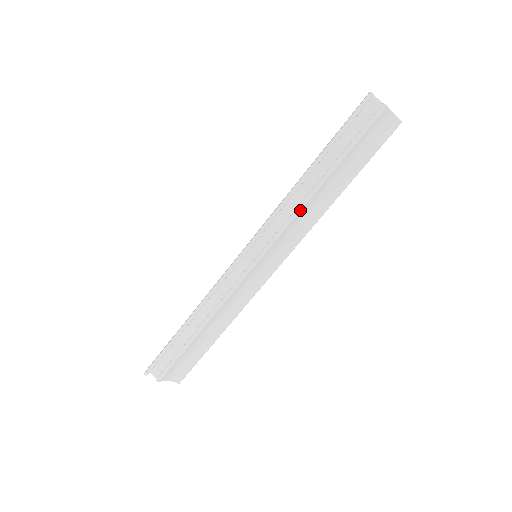
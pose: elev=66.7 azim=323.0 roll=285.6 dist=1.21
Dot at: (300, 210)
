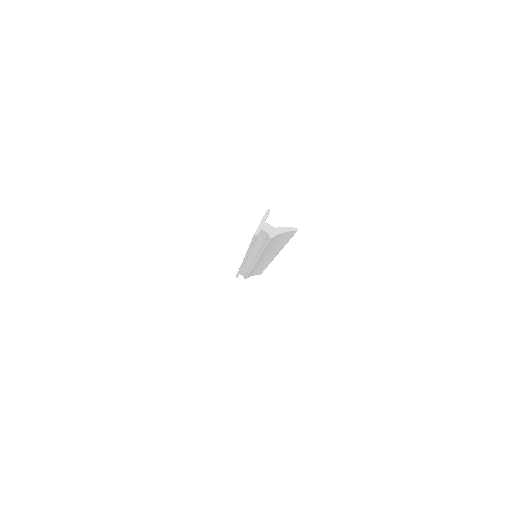
Dot at: occluded
